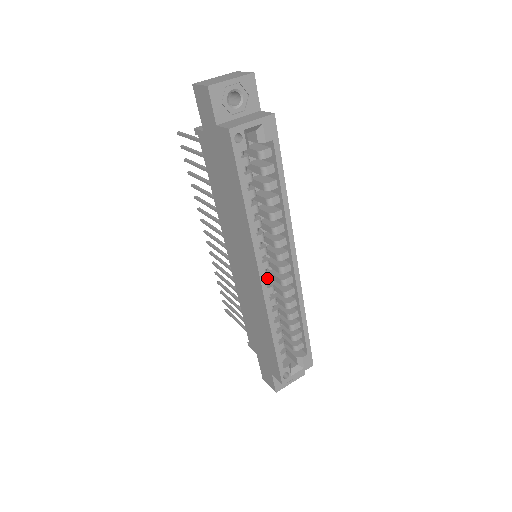
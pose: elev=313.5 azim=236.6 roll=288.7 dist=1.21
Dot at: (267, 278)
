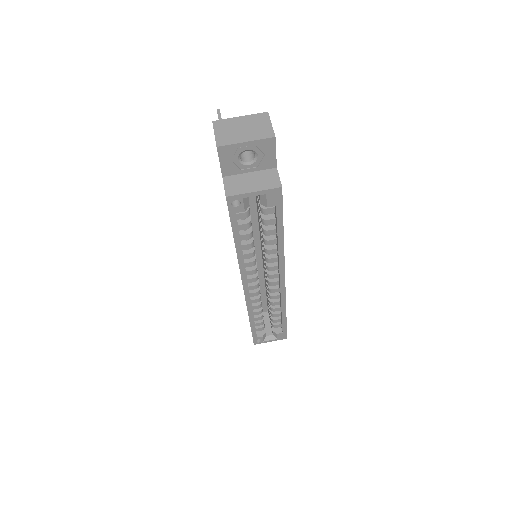
Dot at: (253, 287)
